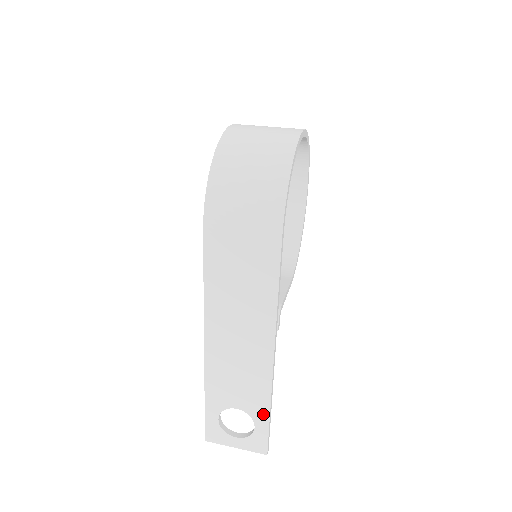
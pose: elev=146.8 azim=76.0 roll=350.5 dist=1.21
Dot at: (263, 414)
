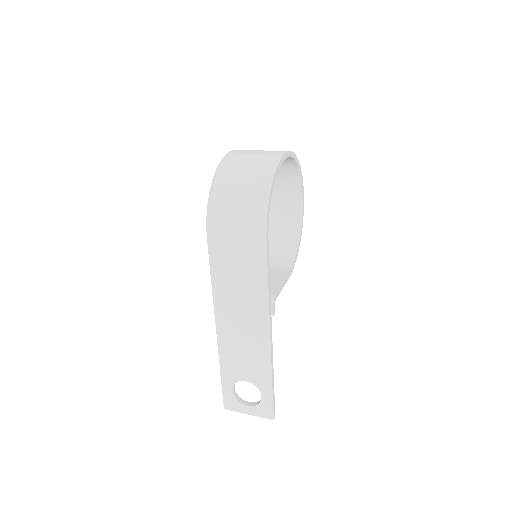
Dot at: (267, 385)
